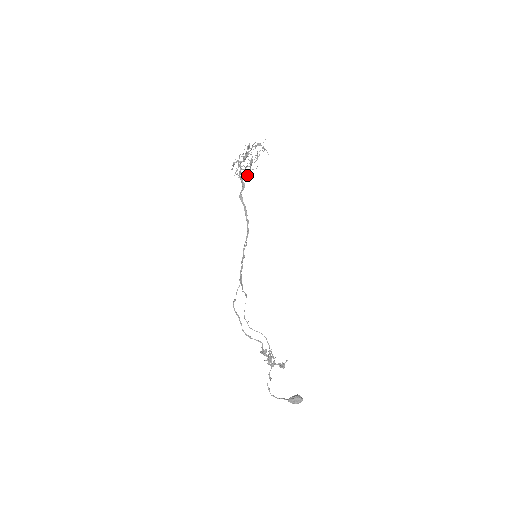
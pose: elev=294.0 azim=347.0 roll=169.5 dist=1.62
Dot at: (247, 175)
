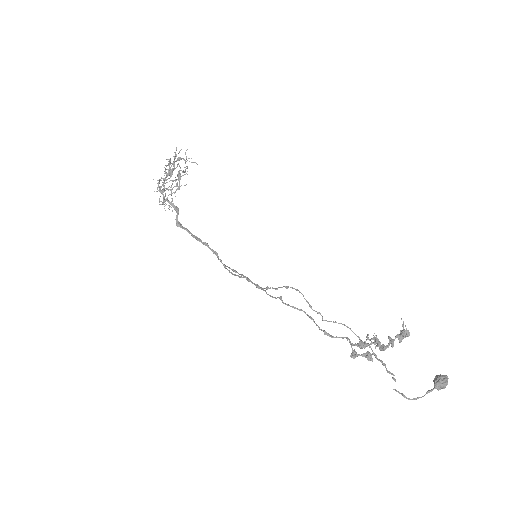
Dot at: occluded
